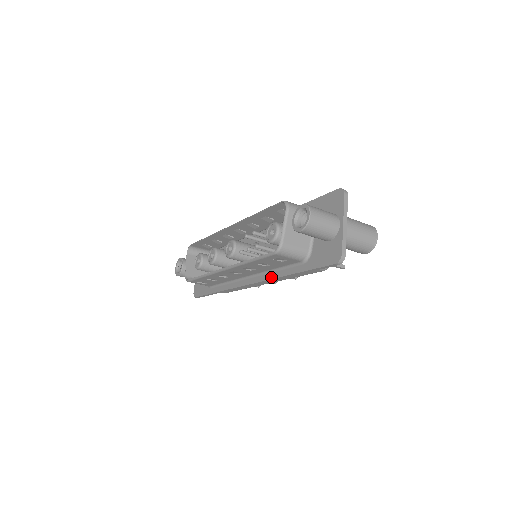
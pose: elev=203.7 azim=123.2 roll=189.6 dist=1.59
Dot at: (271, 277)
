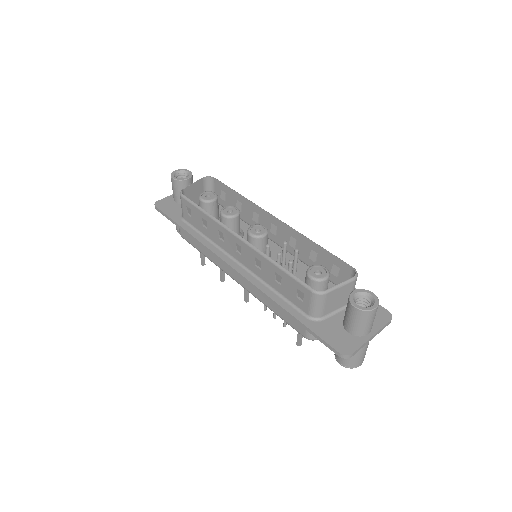
Dot at: (263, 289)
